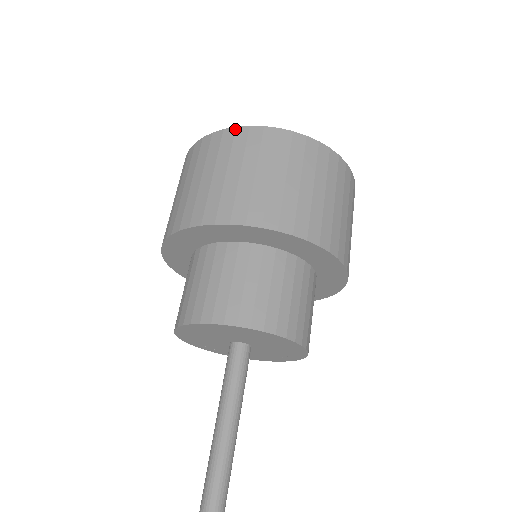
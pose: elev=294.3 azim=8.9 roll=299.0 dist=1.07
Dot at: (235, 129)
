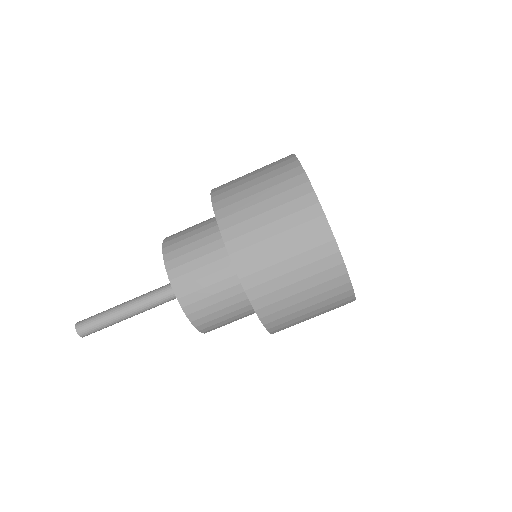
Dot at: (302, 173)
